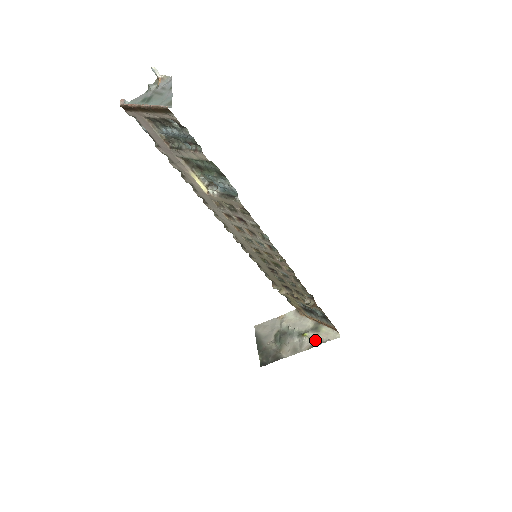
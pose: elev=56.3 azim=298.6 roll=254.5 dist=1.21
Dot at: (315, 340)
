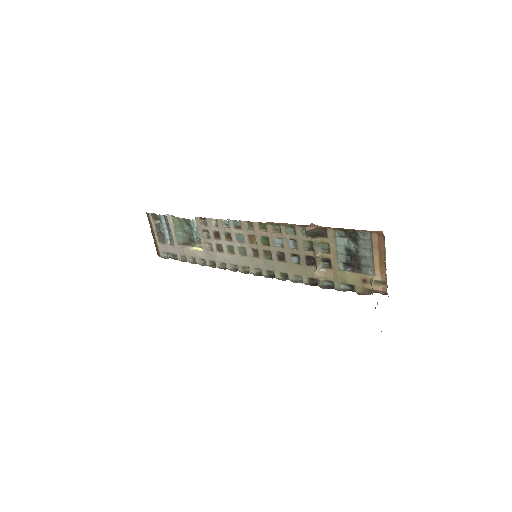
Dot at: occluded
